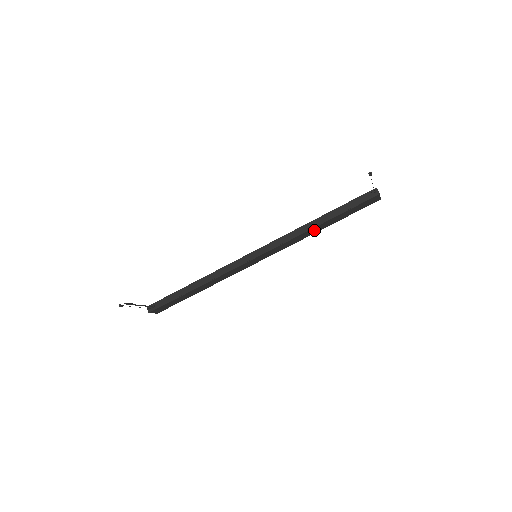
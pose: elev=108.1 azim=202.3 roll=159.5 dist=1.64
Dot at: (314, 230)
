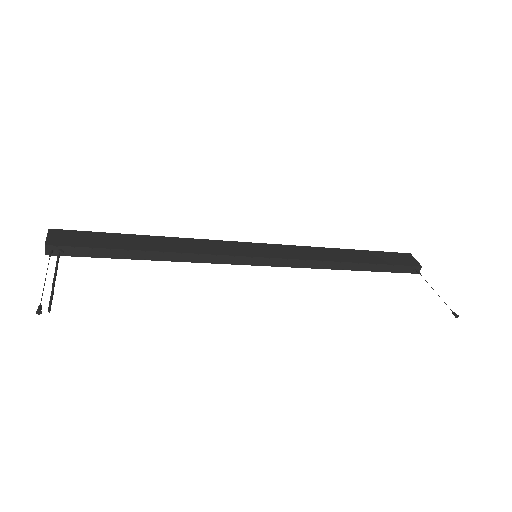
Dot at: occluded
